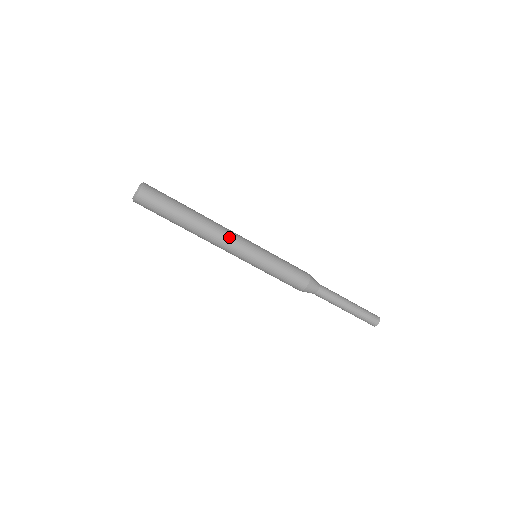
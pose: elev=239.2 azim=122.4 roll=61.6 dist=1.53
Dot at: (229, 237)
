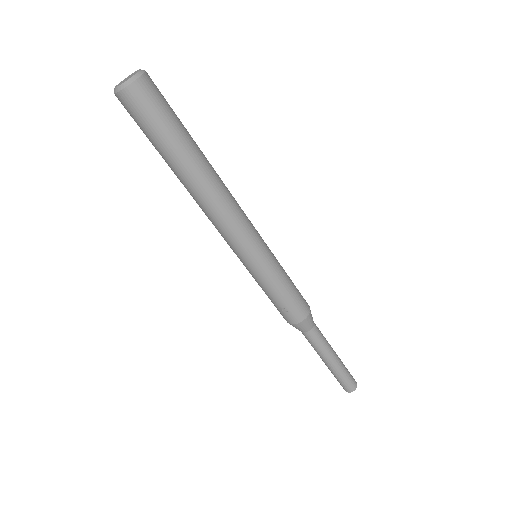
Dot at: occluded
